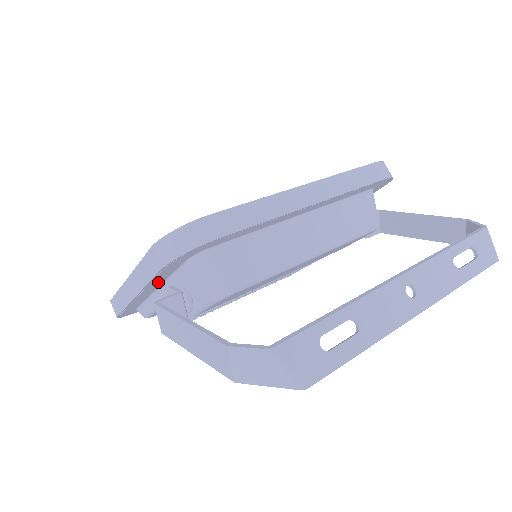
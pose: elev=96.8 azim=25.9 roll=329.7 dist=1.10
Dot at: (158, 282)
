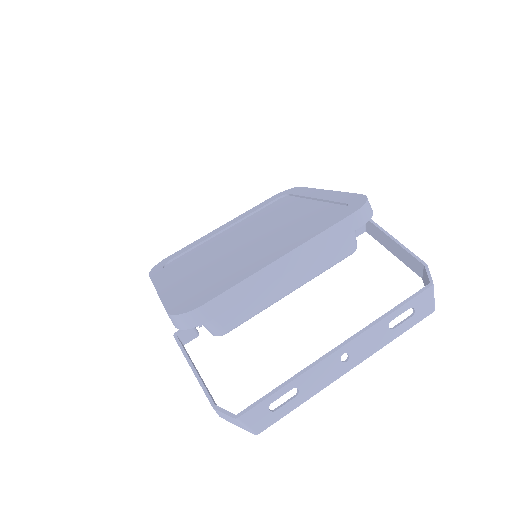
Dot at: occluded
